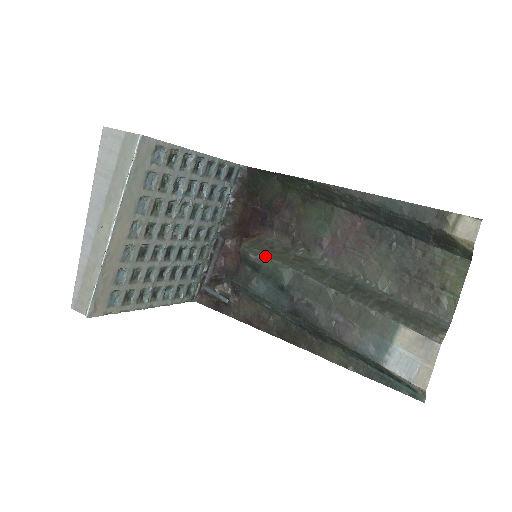
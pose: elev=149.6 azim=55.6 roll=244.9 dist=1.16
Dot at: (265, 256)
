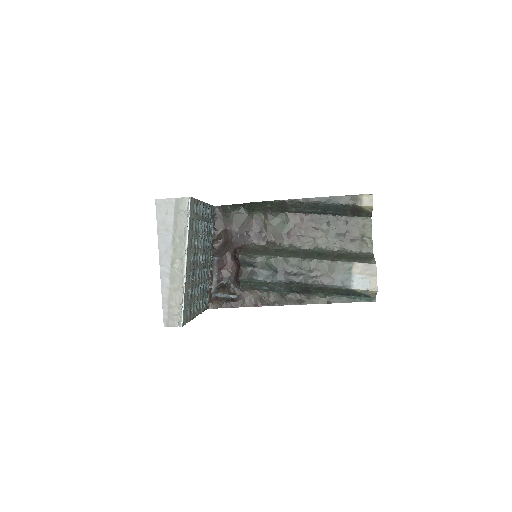
Dot at: (258, 256)
